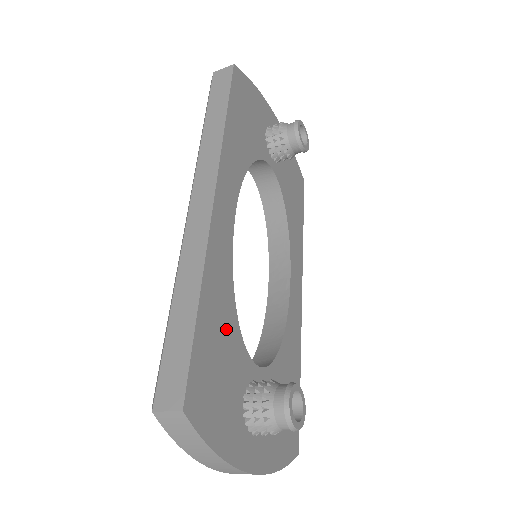
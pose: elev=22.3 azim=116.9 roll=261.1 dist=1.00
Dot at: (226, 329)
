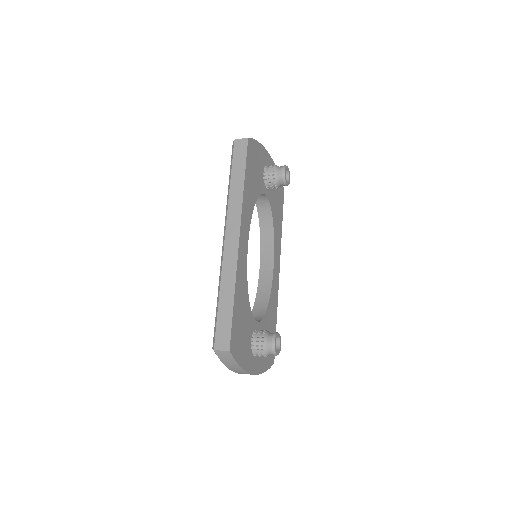
Dot at: (244, 307)
